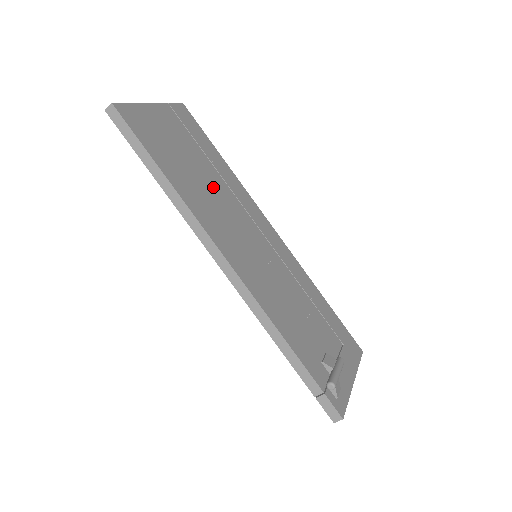
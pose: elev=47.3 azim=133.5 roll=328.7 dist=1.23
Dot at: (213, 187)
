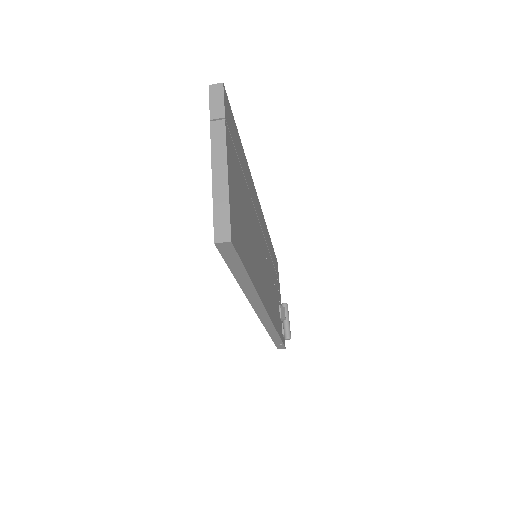
Dot at: (252, 225)
